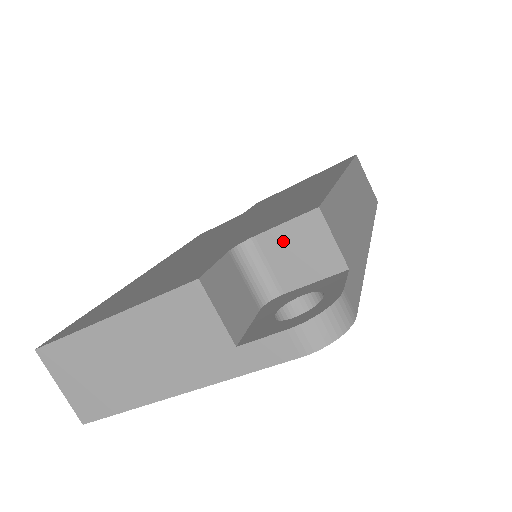
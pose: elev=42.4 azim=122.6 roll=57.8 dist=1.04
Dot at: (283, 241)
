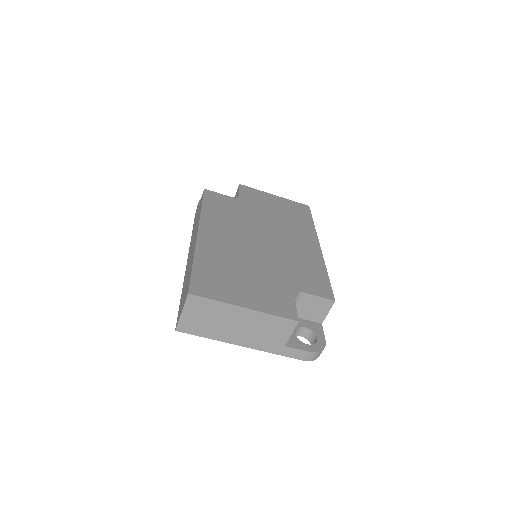
Dot at: (312, 301)
